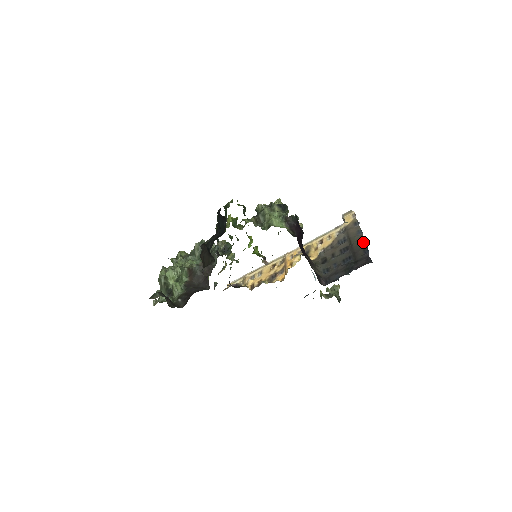
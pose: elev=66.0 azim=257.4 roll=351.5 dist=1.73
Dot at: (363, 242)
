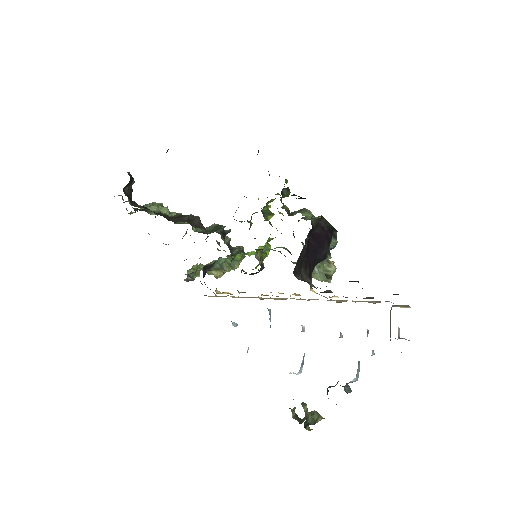
Dot at: occluded
